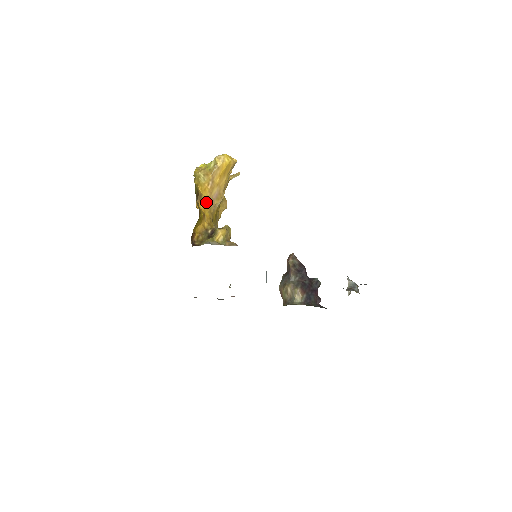
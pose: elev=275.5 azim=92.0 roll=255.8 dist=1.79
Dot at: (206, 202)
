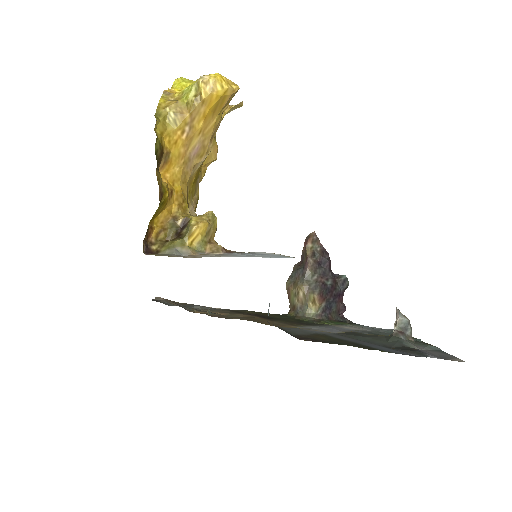
Dot at: (177, 165)
